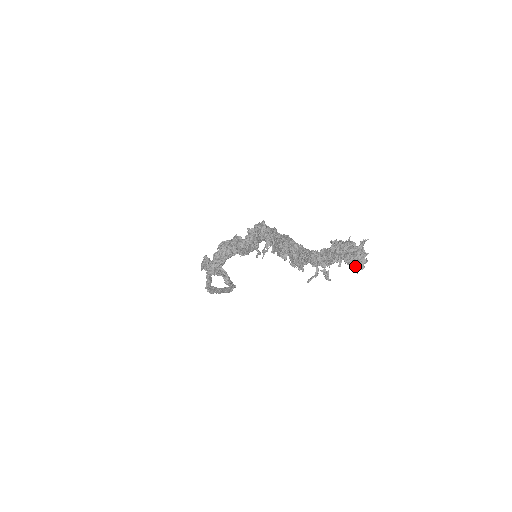
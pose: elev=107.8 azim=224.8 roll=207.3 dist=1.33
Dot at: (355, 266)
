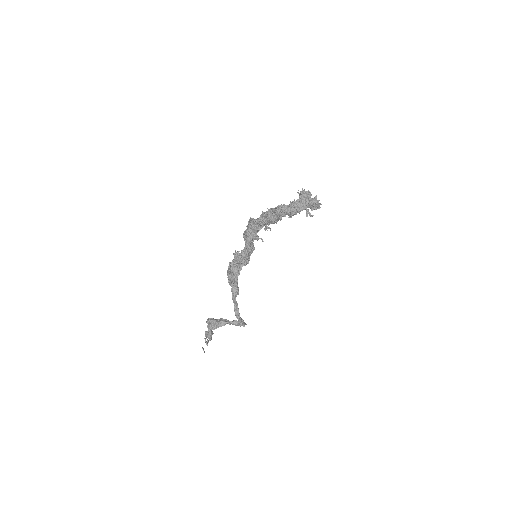
Dot at: (316, 206)
